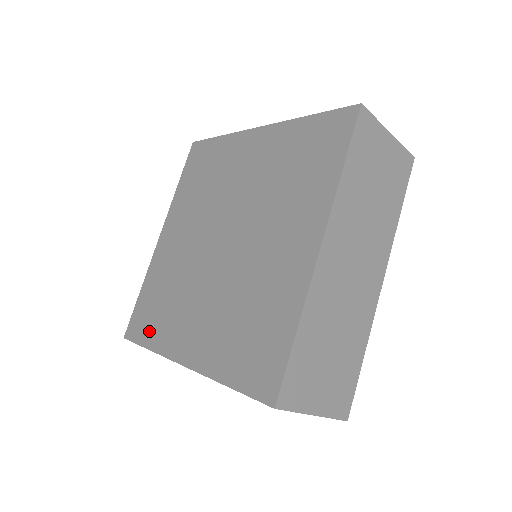
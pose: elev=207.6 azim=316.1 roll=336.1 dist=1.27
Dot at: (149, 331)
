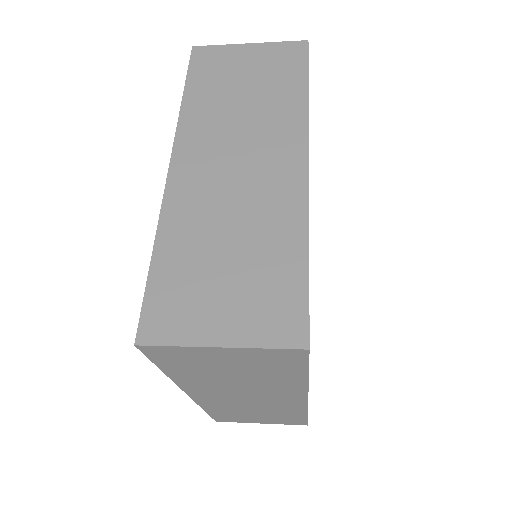
Dot at: occluded
